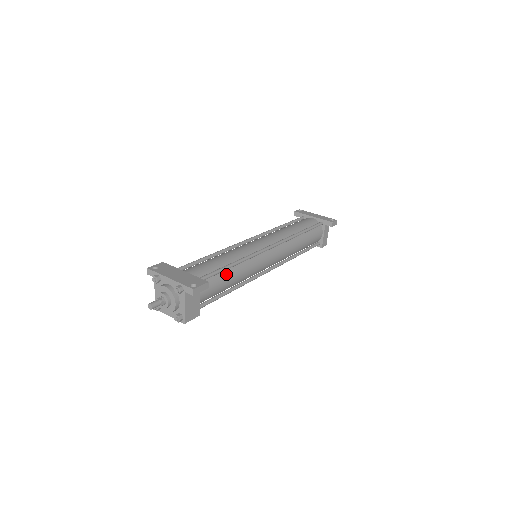
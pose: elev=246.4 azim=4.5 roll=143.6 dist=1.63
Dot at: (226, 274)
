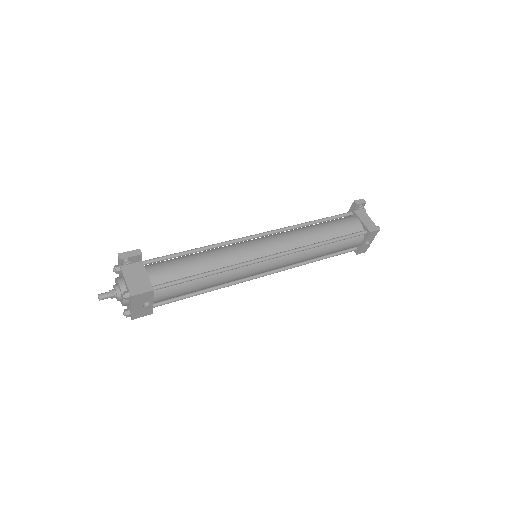
Dot at: (188, 257)
